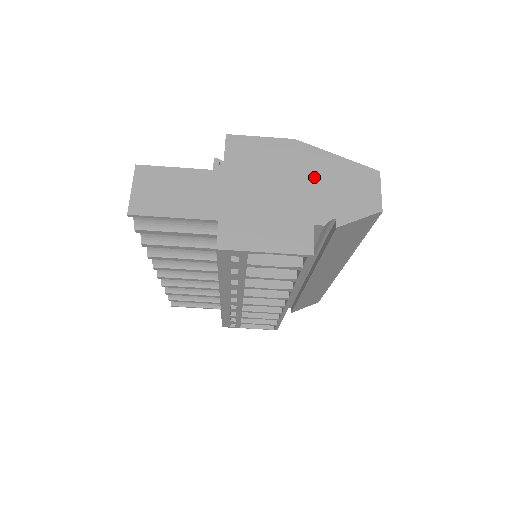
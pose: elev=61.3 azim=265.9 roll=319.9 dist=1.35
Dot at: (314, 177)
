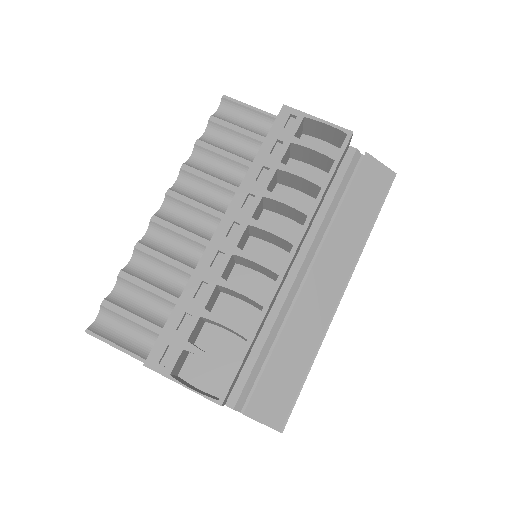
Dot at: occluded
